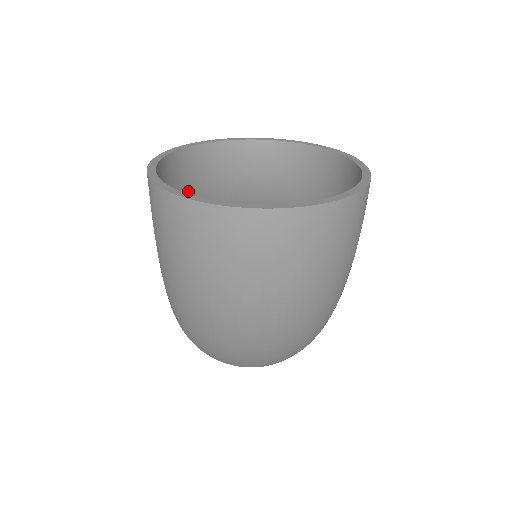
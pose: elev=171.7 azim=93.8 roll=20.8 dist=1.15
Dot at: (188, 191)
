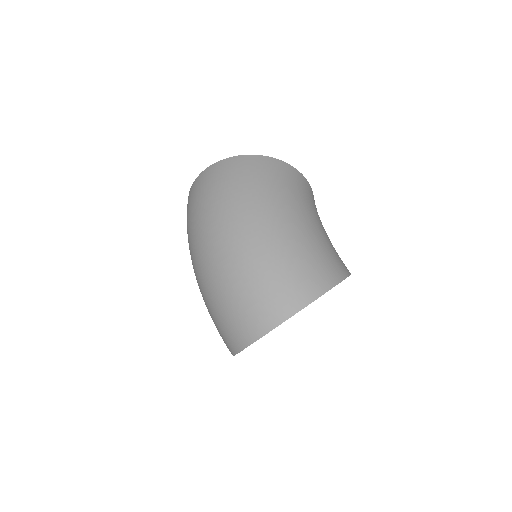
Dot at: occluded
